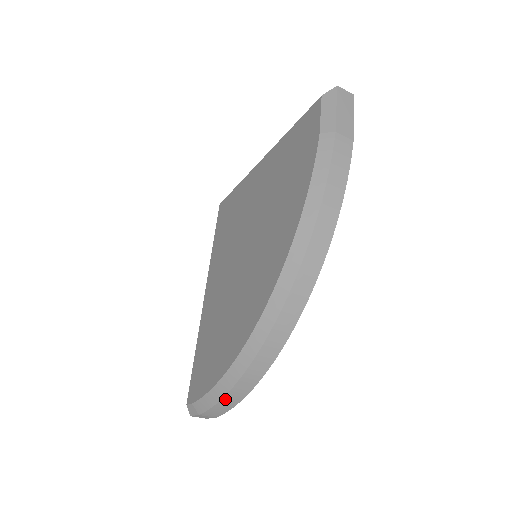
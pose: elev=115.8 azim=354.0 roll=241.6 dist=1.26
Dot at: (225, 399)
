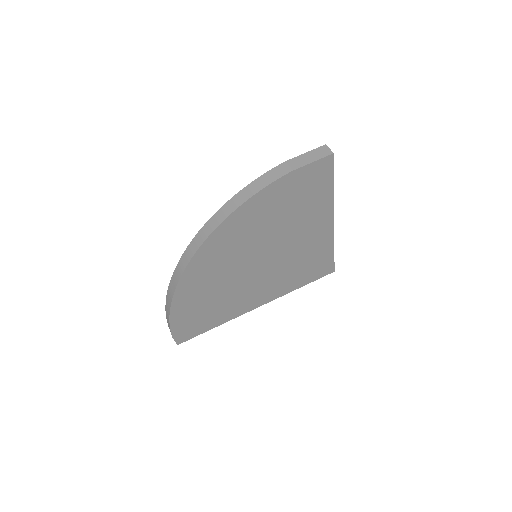
Dot at: (166, 307)
